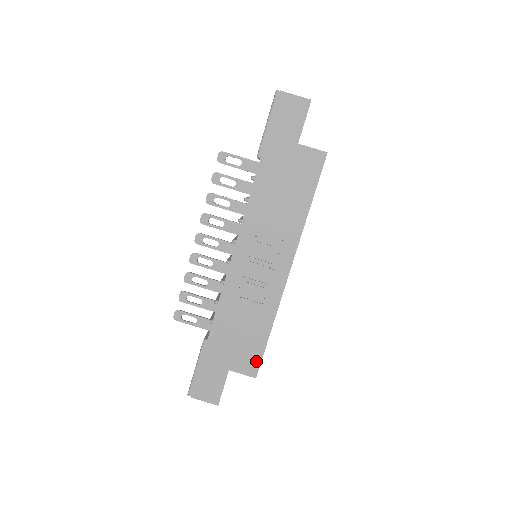
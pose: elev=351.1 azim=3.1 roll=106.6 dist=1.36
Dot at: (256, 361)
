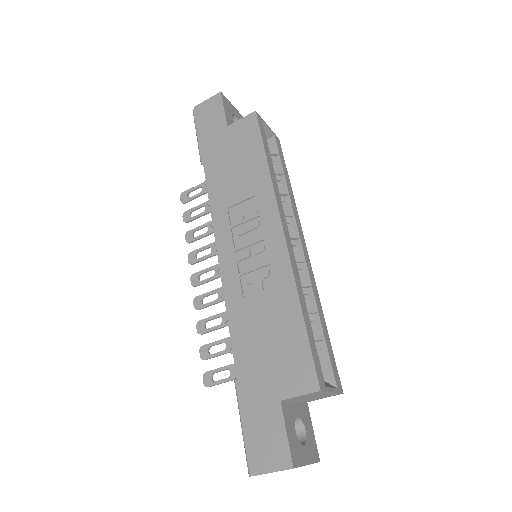
Dot at: (307, 365)
